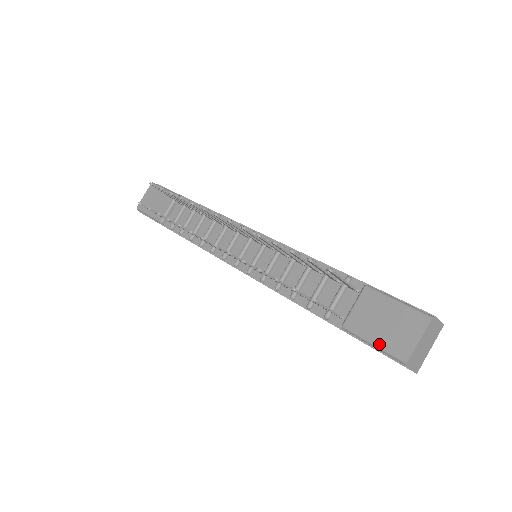
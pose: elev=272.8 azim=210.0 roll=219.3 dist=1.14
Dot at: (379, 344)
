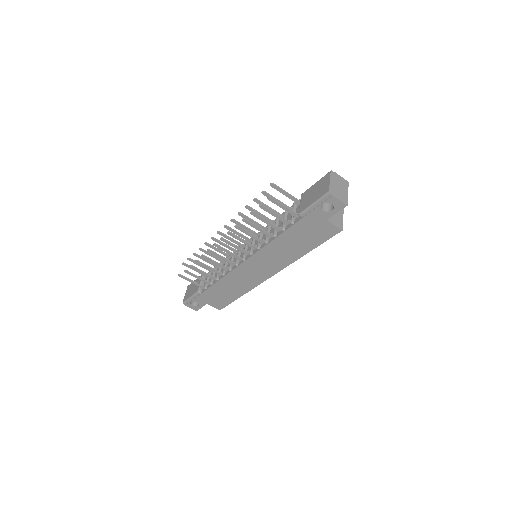
Dot at: (315, 200)
